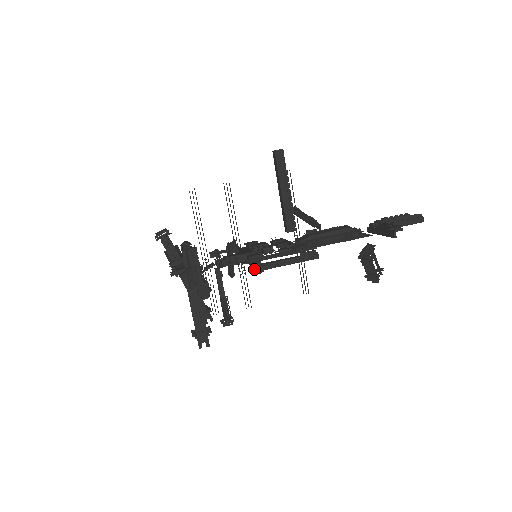
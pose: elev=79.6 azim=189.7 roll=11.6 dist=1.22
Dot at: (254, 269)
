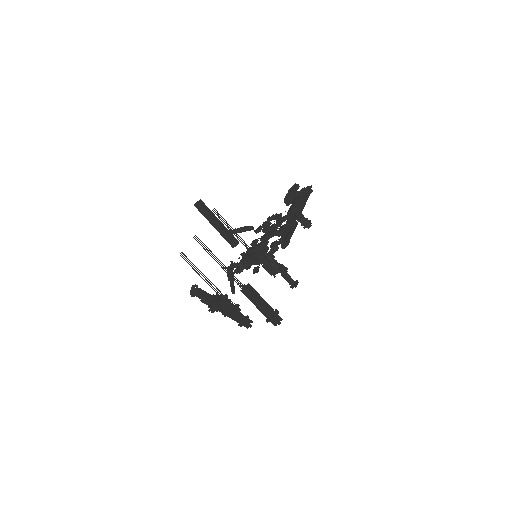
Dot at: (285, 246)
